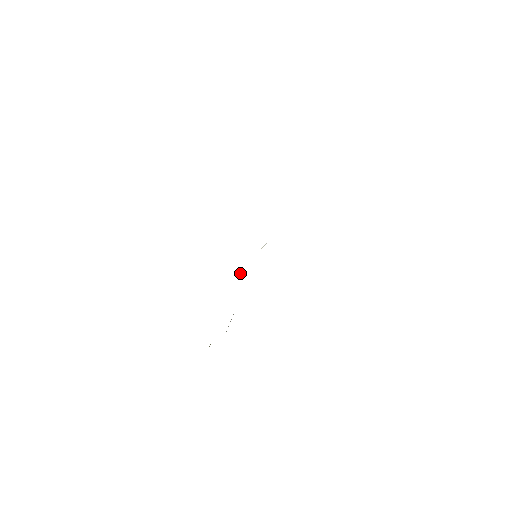
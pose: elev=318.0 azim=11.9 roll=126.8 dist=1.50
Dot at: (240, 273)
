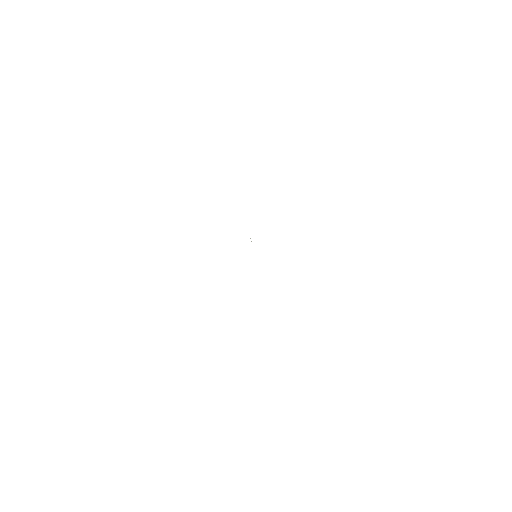
Dot at: occluded
